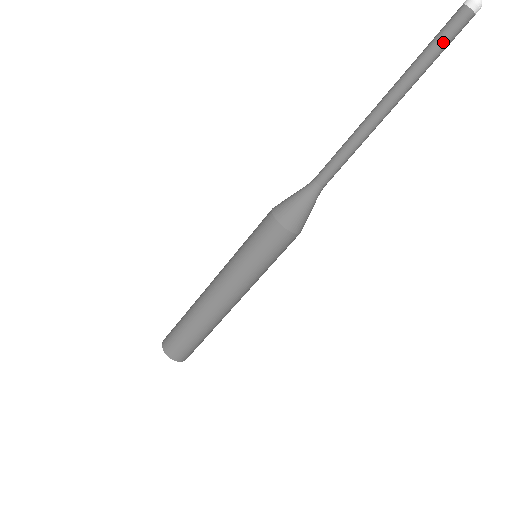
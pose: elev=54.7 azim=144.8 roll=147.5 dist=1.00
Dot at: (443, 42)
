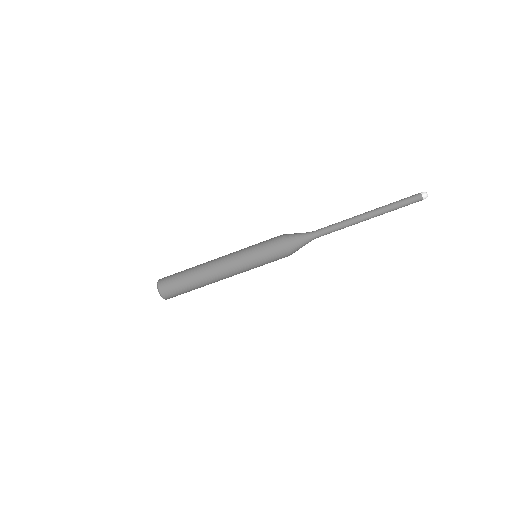
Dot at: (405, 202)
